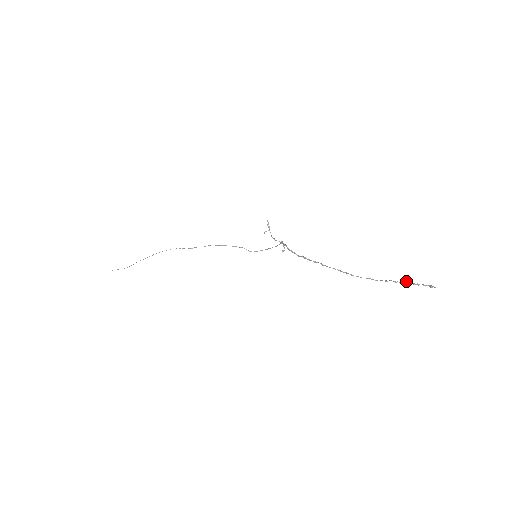
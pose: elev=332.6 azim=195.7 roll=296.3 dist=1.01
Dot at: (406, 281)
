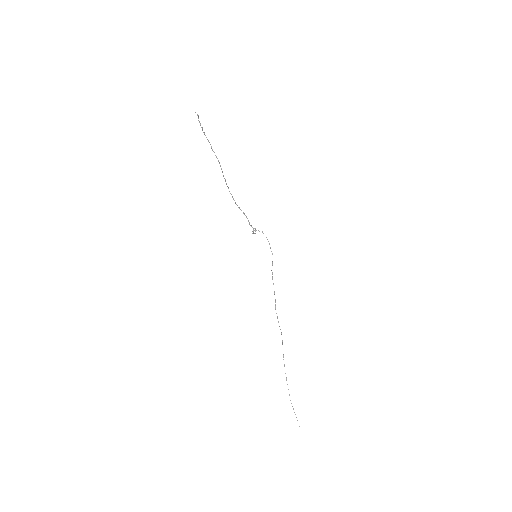
Dot at: (204, 133)
